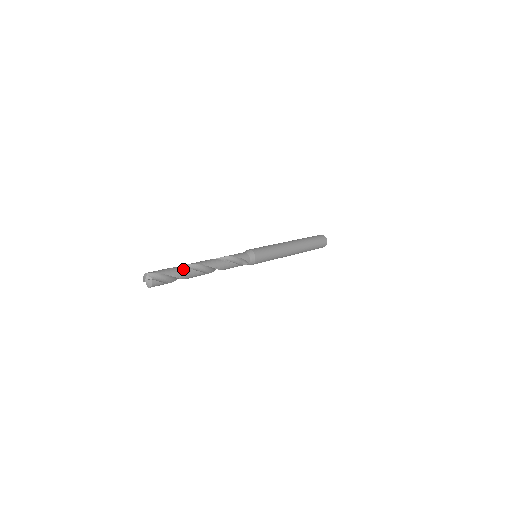
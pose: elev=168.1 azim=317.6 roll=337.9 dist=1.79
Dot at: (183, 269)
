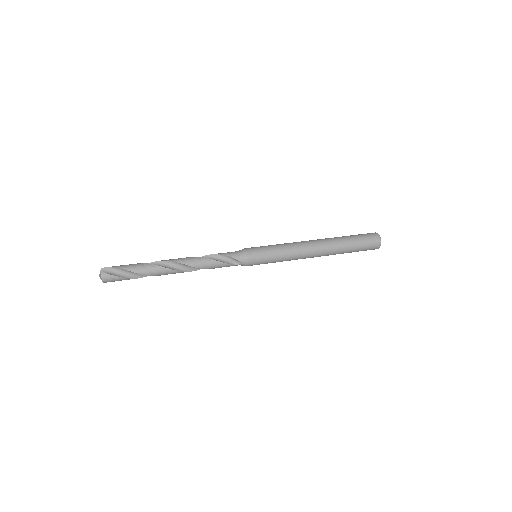
Dot at: (143, 264)
